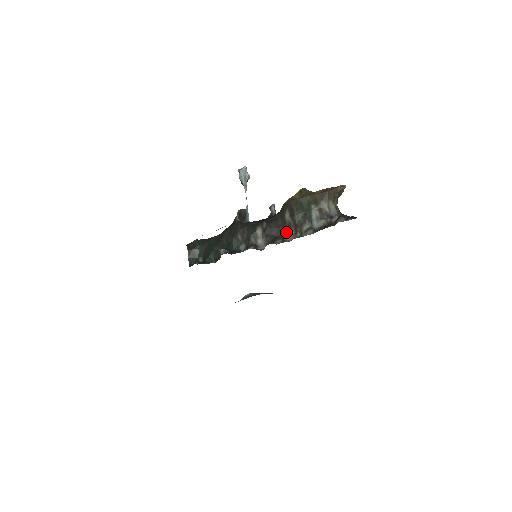
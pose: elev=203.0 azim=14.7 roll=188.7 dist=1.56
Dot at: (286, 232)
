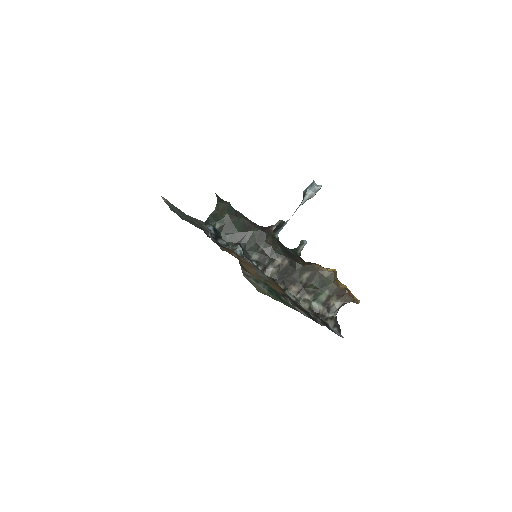
Dot at: (293, 284)
